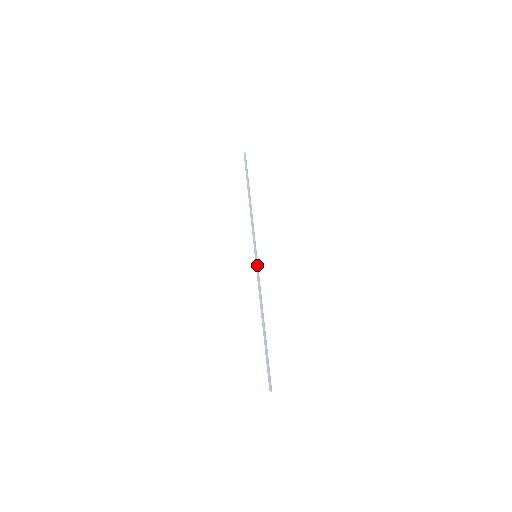
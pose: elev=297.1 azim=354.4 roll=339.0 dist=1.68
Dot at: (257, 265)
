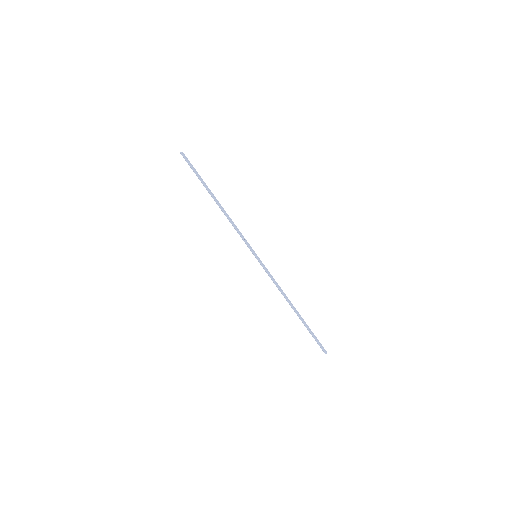
Dot at: (262, 265)
